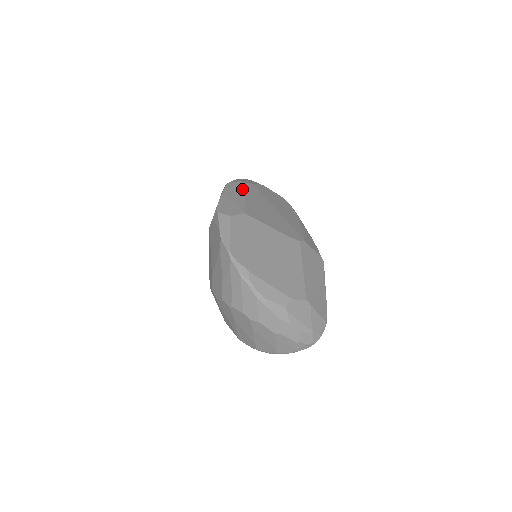
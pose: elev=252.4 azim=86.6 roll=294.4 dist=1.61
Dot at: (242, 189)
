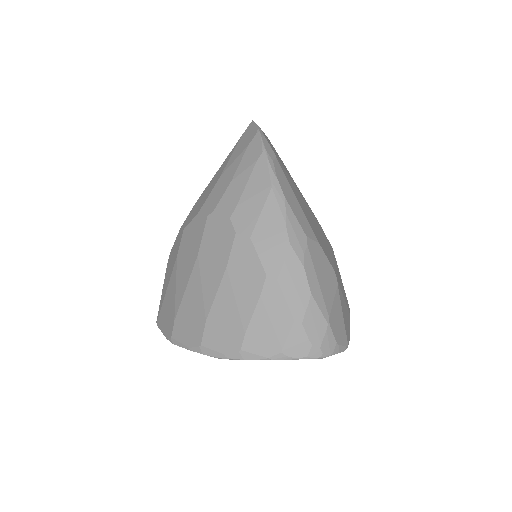
Dot at: occluded
